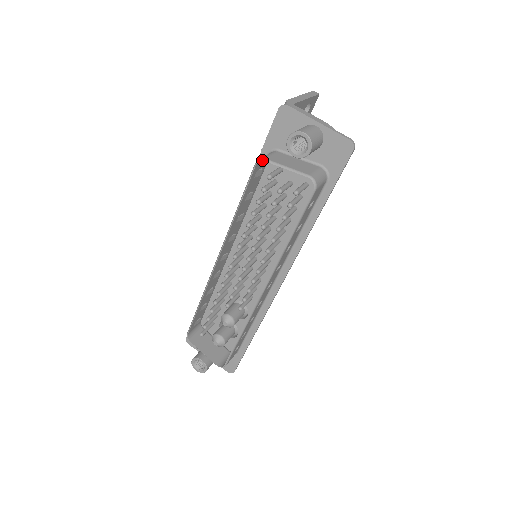
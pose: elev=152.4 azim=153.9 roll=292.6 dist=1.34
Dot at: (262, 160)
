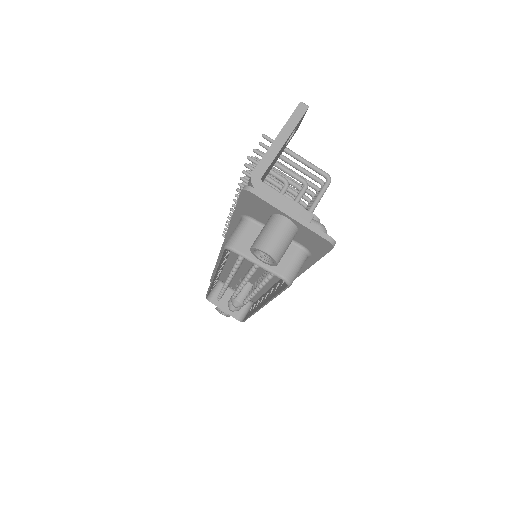
Dot at: occluded
